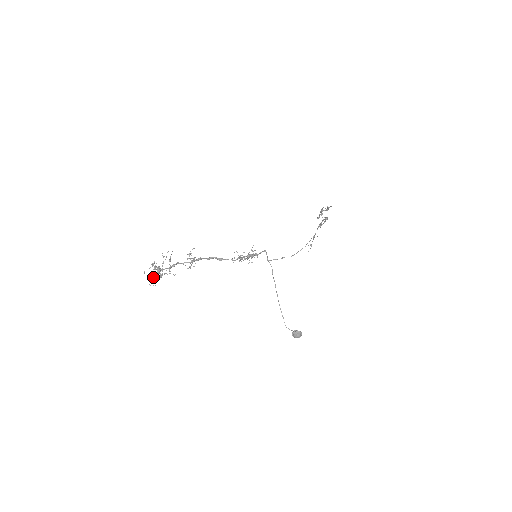
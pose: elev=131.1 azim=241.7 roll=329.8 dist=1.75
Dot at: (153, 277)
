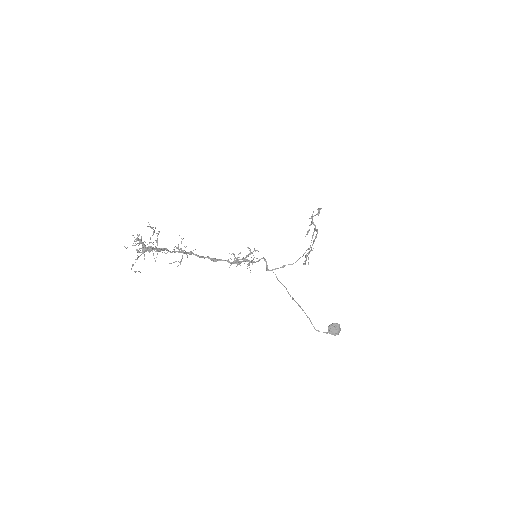
Dot at: occluded
